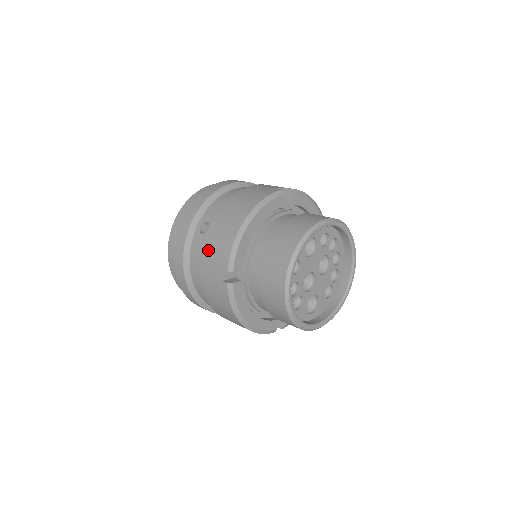
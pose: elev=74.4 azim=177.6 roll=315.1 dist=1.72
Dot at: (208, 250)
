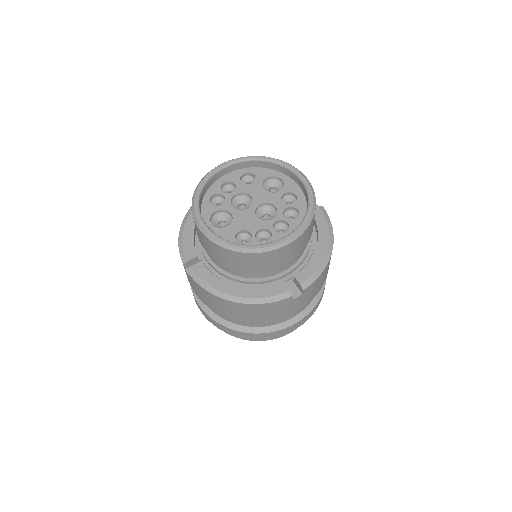
Dot at: occluded
